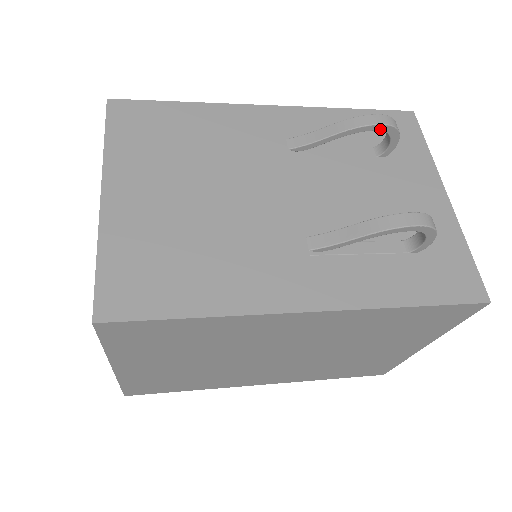
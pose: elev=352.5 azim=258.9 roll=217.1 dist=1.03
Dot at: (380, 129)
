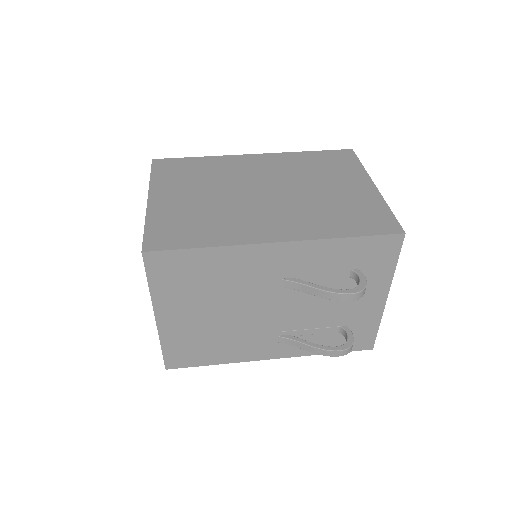
Dot at: (349, 298)
